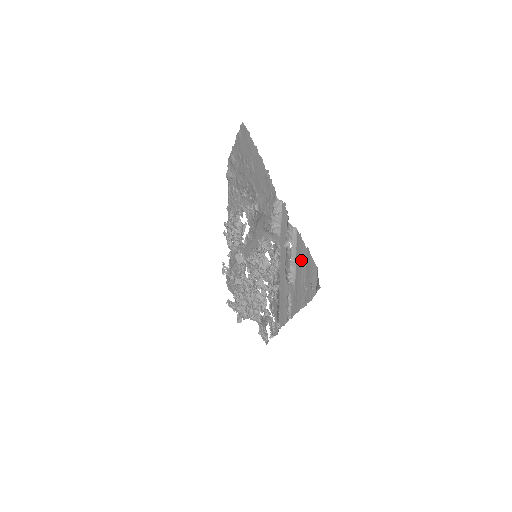
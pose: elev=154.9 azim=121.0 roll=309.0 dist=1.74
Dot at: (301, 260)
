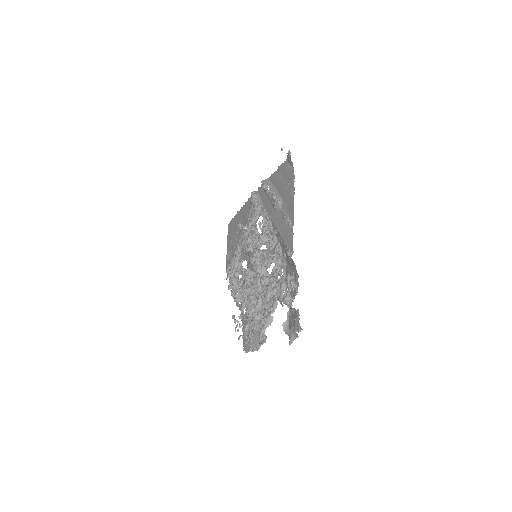
Dot at: (278, 181)
